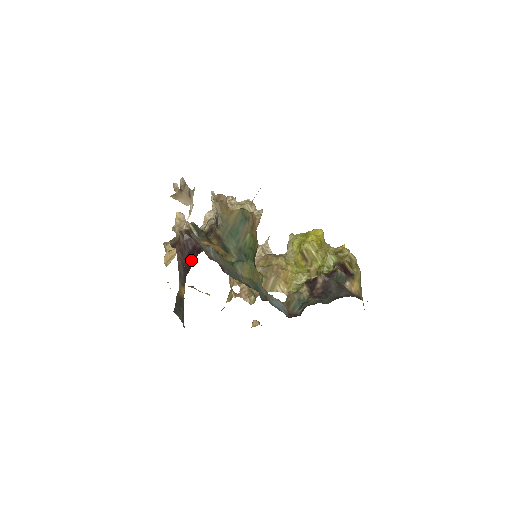
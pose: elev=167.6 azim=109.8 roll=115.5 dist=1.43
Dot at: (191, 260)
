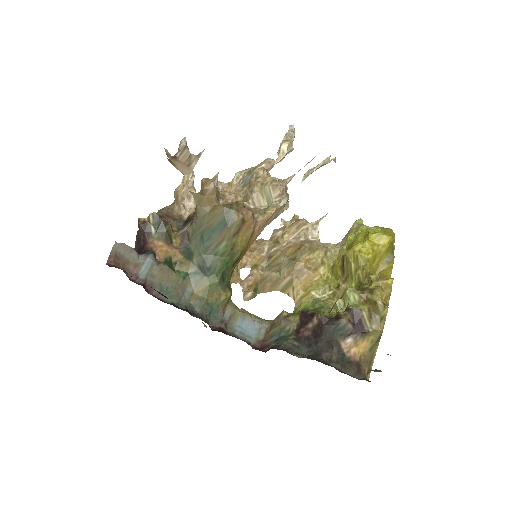
Dot at: occluded
